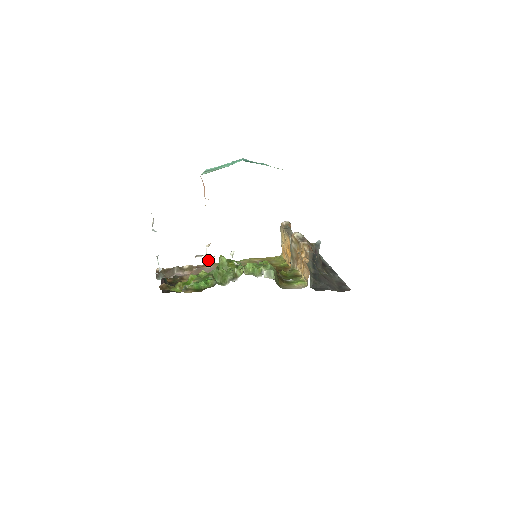
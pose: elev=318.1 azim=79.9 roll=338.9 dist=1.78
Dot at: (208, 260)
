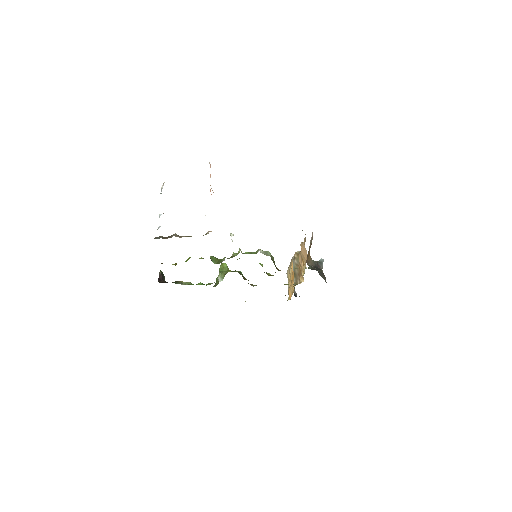
Dot at: occluded
